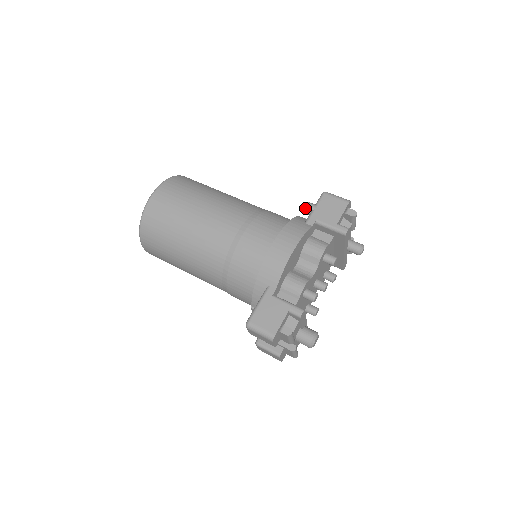
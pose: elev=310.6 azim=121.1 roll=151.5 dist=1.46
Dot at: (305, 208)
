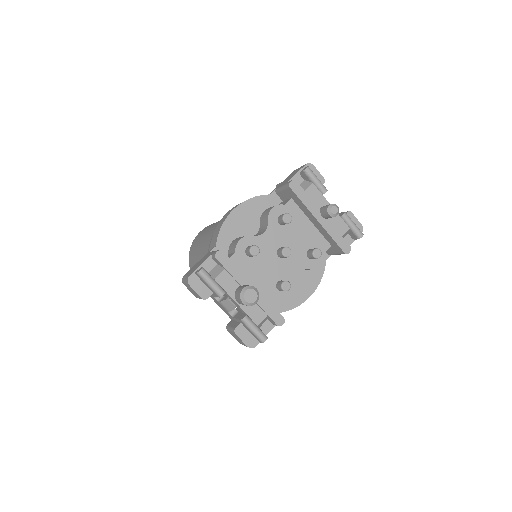
Dot at: occluded
